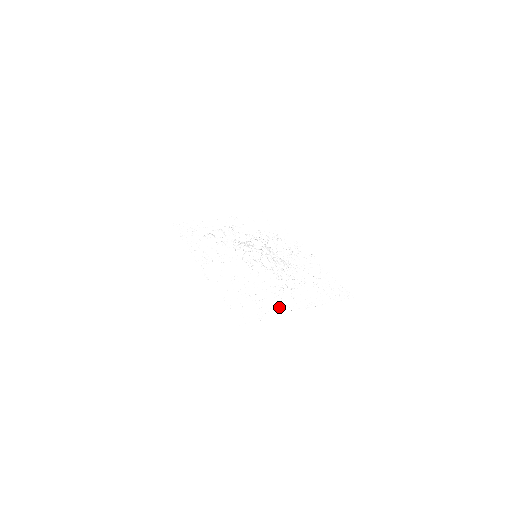
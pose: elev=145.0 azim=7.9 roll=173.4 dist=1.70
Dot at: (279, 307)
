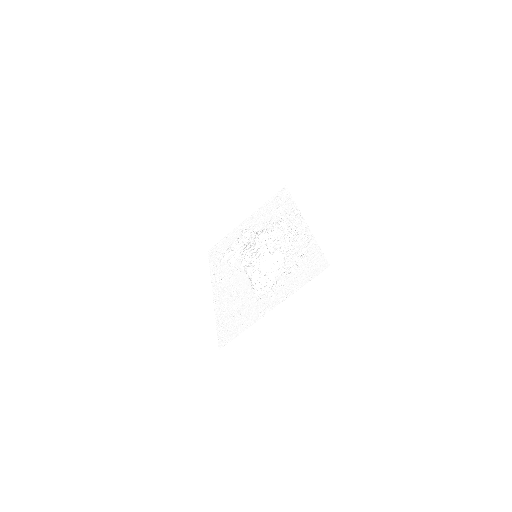
Dot at: (257, 312)
